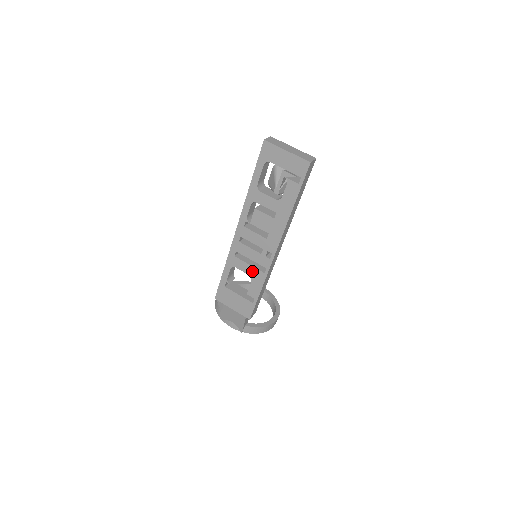
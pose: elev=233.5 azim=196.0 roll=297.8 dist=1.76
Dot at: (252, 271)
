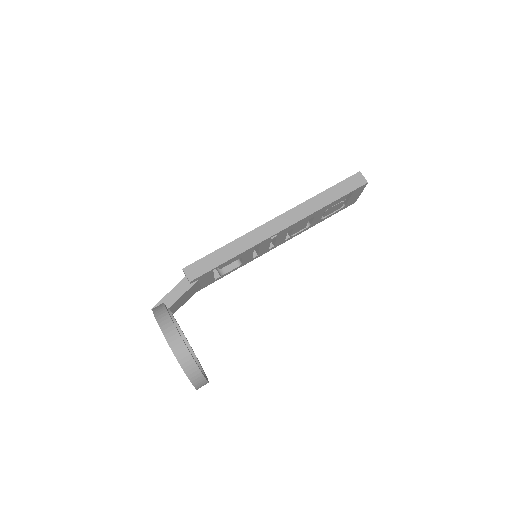
Dot at: occluded
